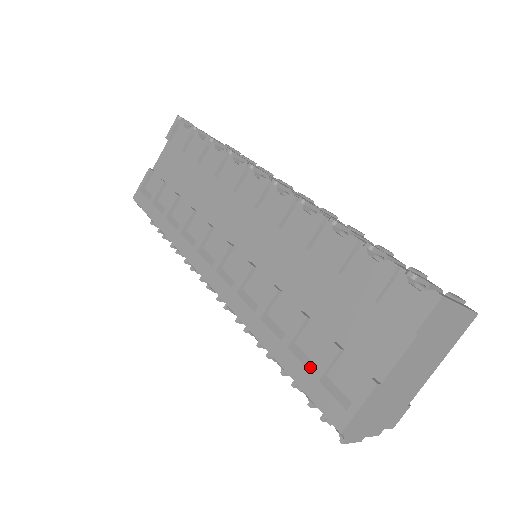
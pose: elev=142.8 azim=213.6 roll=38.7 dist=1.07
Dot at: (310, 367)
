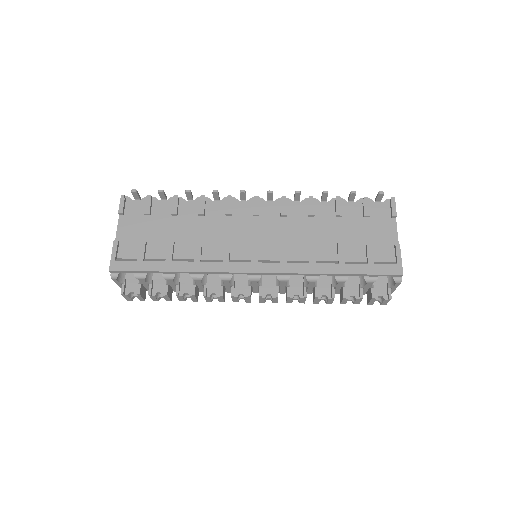
Dot at: (364, 263)
